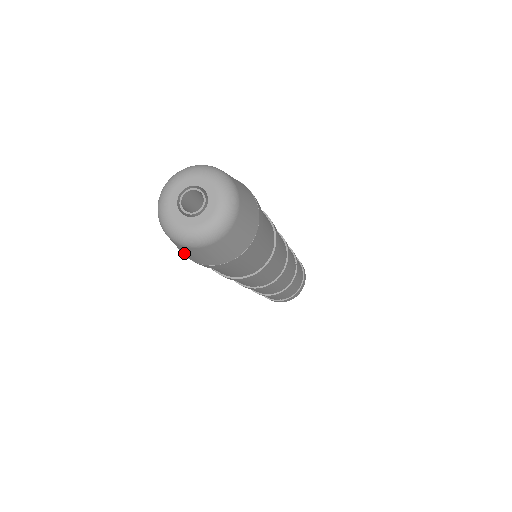
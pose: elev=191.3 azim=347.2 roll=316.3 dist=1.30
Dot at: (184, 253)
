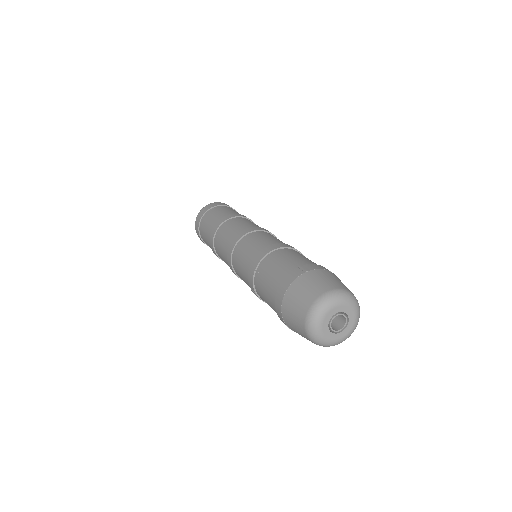
Dot at: (295, 331)
